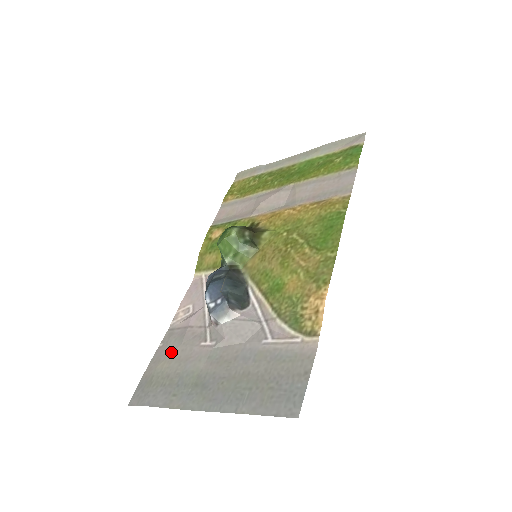
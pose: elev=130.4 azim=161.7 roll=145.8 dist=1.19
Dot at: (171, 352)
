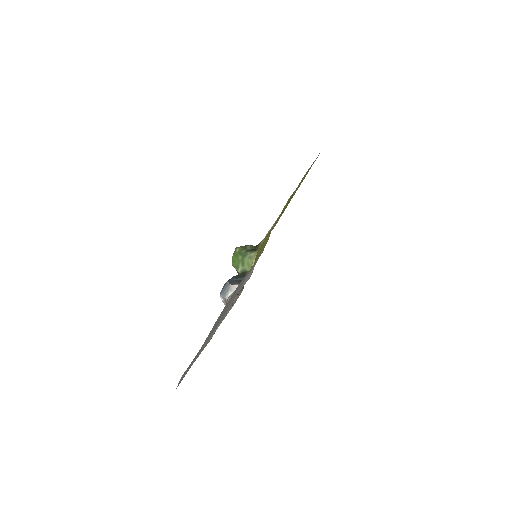
Dot at: (205, 343)
